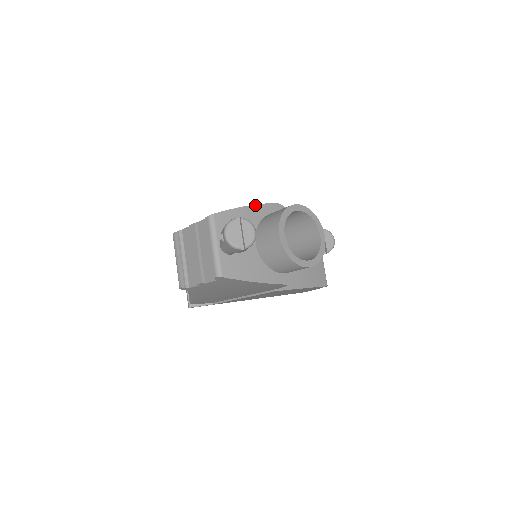
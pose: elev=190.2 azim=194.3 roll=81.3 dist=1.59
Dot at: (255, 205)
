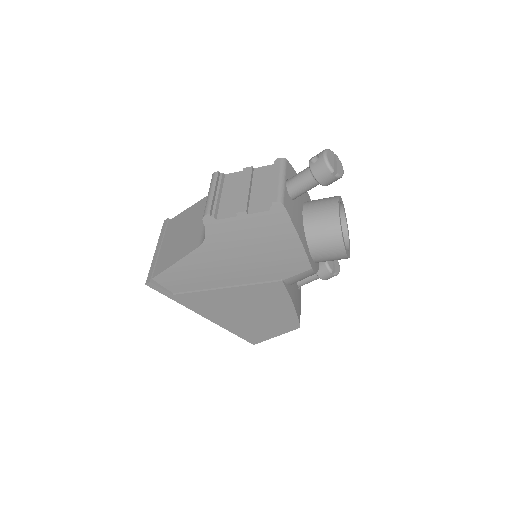
Dot at: occluded
